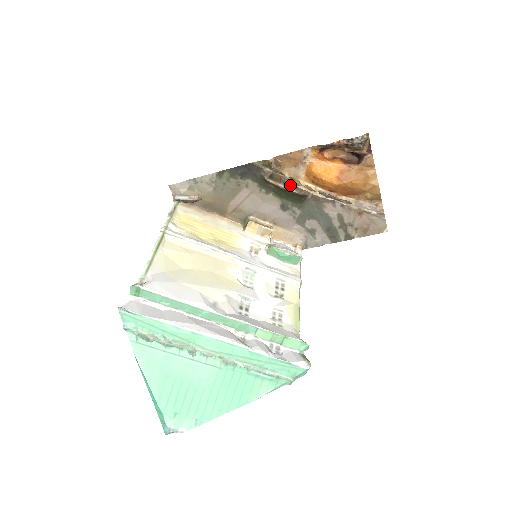
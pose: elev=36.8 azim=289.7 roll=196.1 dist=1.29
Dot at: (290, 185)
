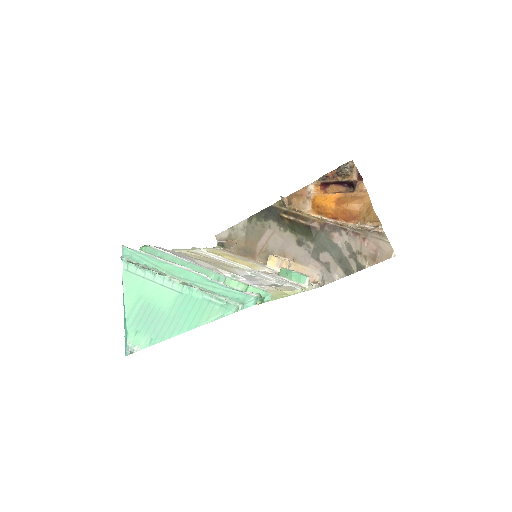
Dot at: (300, 218)
